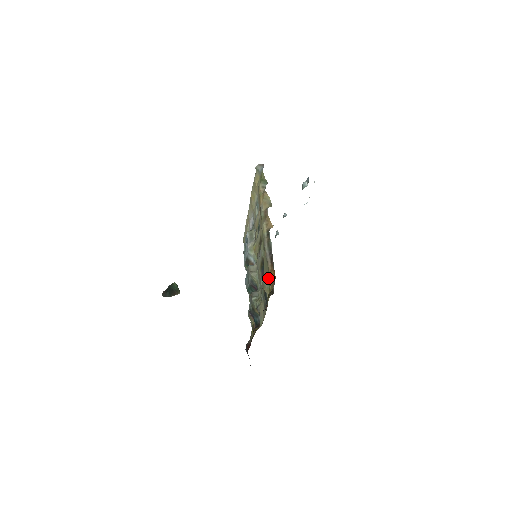
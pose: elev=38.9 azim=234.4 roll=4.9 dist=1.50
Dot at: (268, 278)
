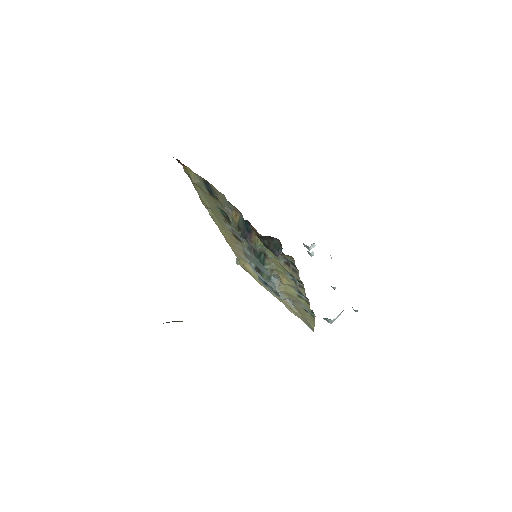
Dot at: (190, 178)
